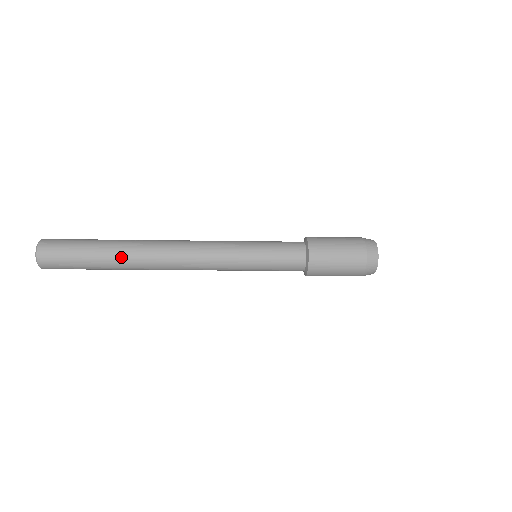
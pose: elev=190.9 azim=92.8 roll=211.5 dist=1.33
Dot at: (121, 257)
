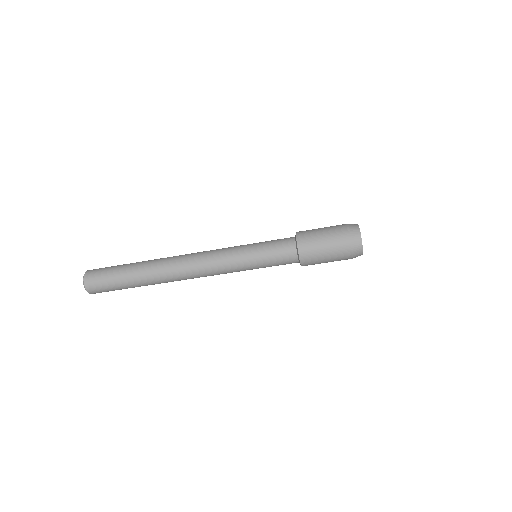
Dot at: (147, 278)
